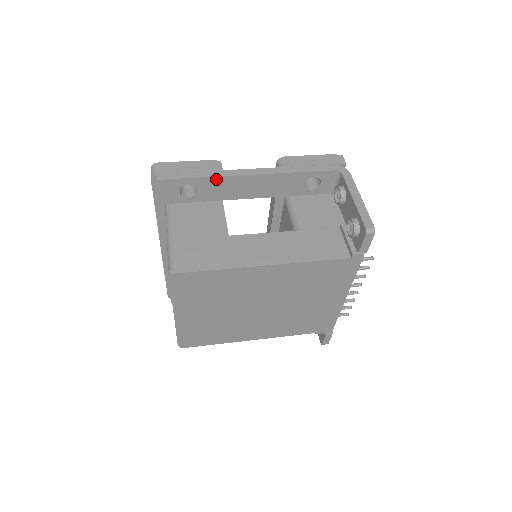
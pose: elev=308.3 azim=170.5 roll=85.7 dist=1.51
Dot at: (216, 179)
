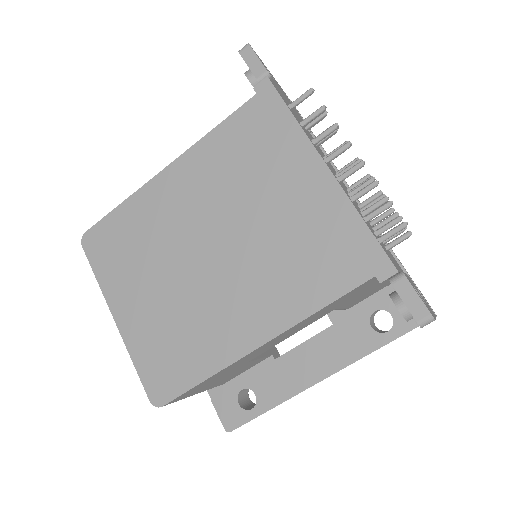
Dot at: occluded
